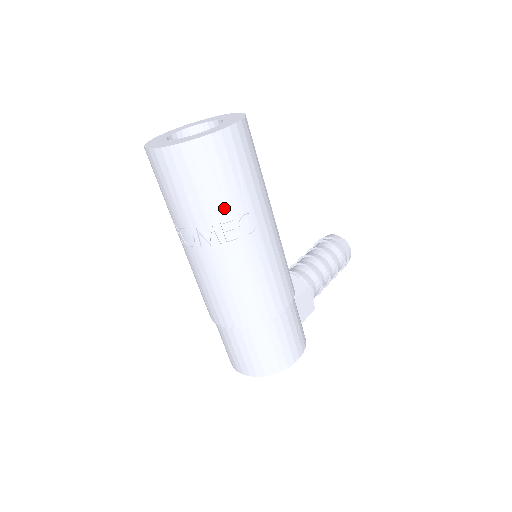
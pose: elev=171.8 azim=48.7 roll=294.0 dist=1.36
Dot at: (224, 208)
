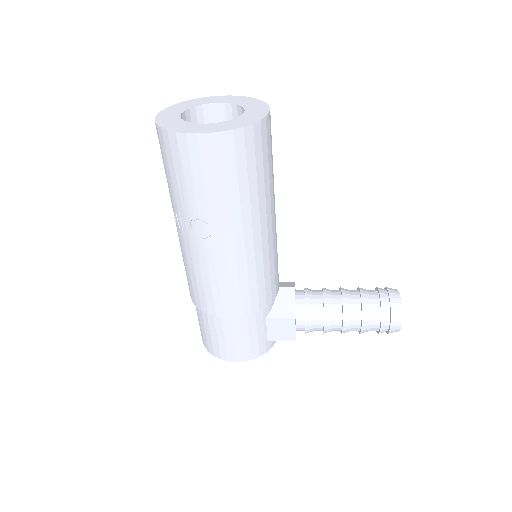
Dot at: (181, 202)
